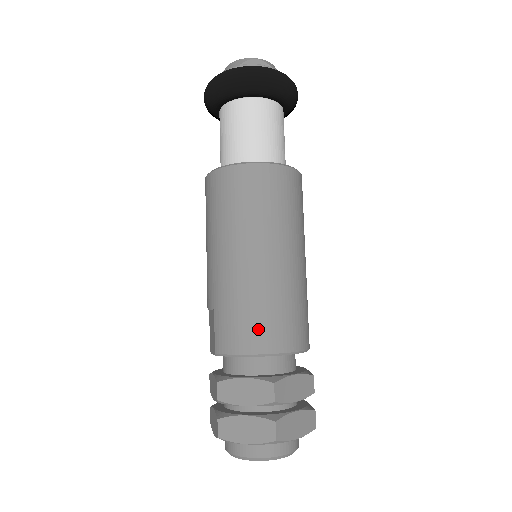
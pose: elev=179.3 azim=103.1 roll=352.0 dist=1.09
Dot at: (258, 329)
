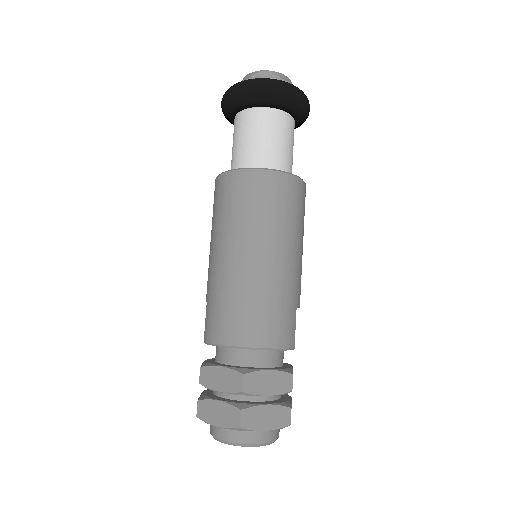
Dot at: (235, 323)
